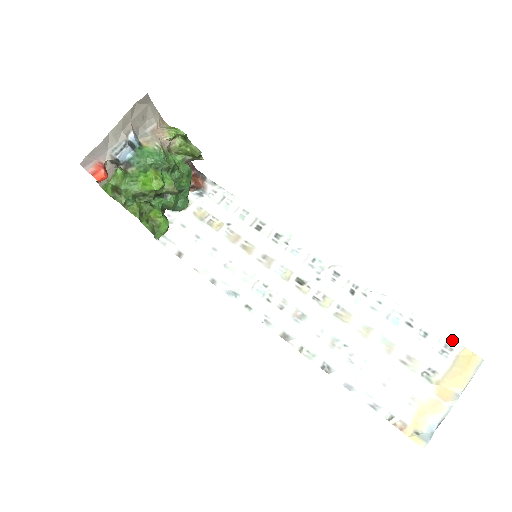
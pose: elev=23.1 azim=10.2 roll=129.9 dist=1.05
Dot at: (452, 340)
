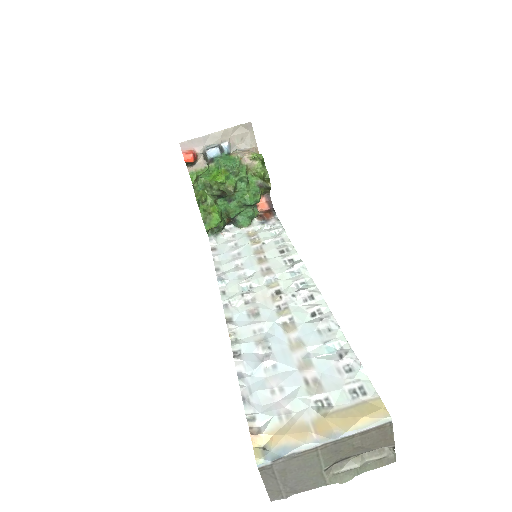
Dot at: (372, 386)
